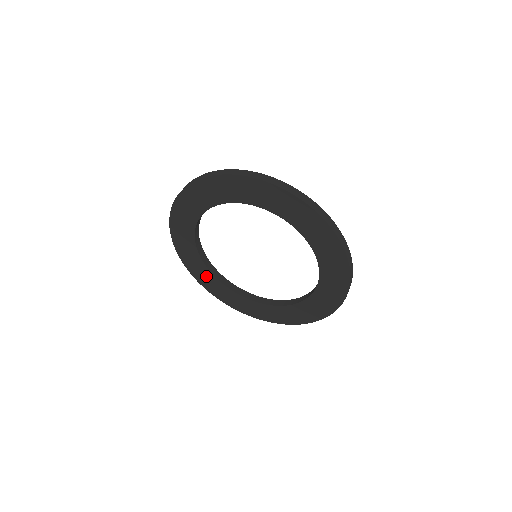
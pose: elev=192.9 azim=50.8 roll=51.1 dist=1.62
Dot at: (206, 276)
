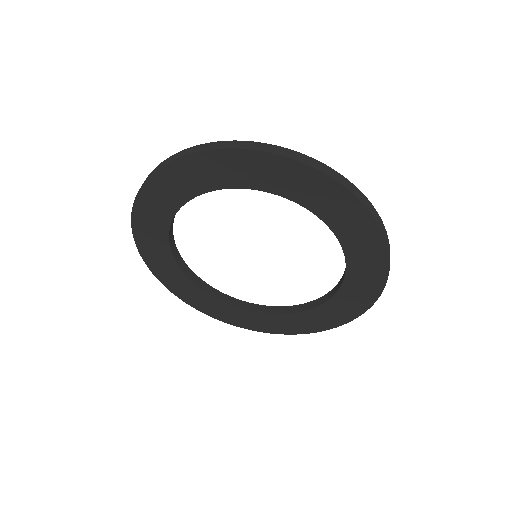
Dot at: (163, 259)
